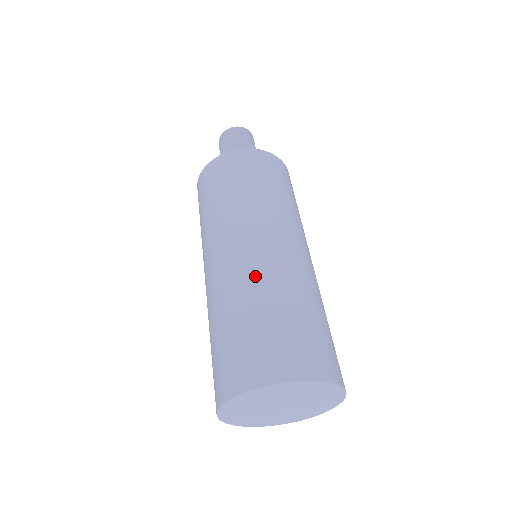
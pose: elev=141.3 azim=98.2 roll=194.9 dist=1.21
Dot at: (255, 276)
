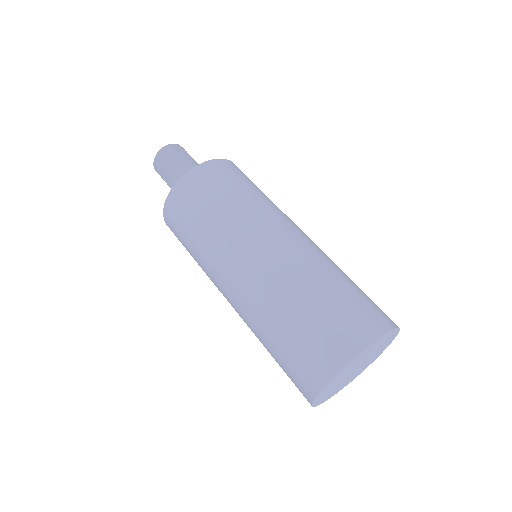
Dot at: (268, 290)
